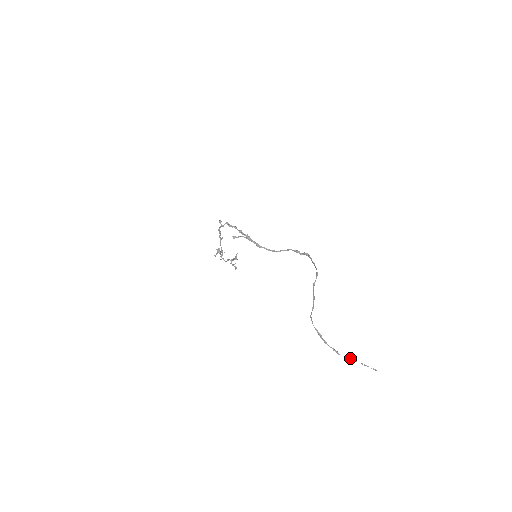
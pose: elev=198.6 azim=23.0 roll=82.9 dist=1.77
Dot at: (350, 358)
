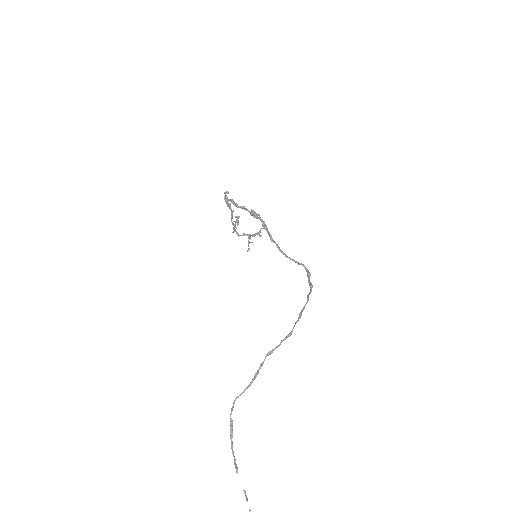
Dot at: occluded
